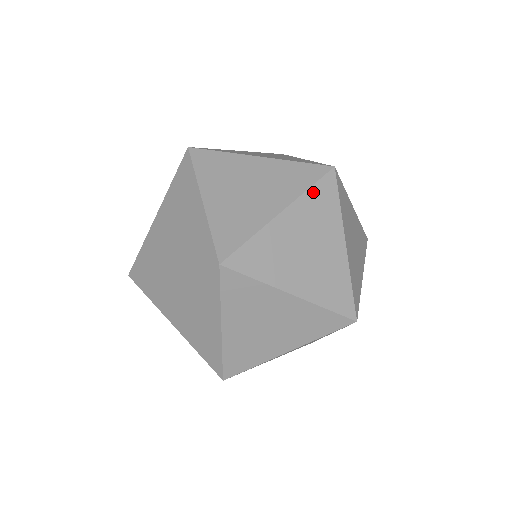
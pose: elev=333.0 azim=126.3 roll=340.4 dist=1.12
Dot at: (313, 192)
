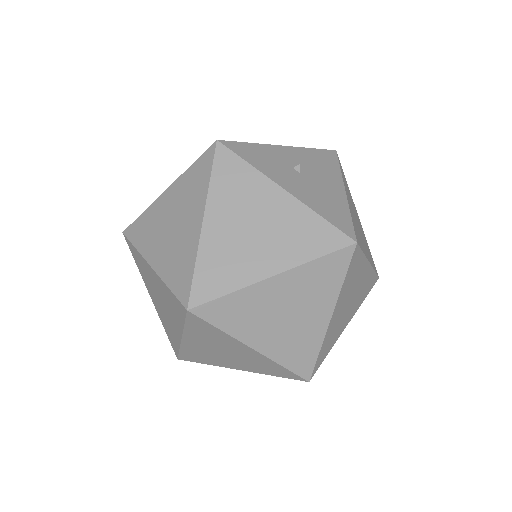
Dot at: (347, 278)
